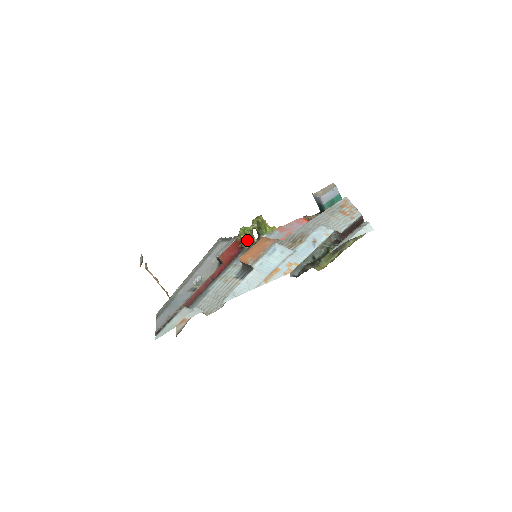
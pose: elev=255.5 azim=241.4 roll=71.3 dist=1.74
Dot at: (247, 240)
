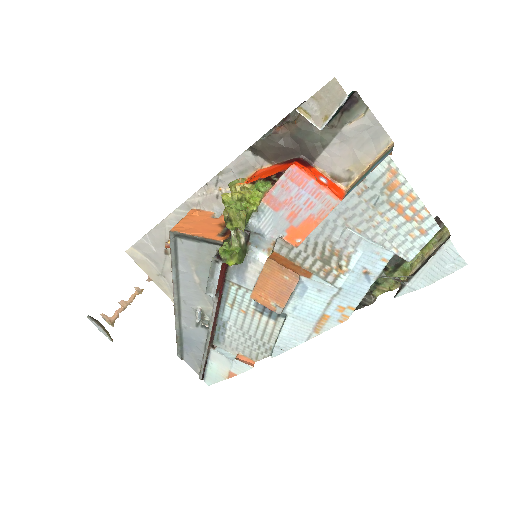
Dot at: (240, 262)
